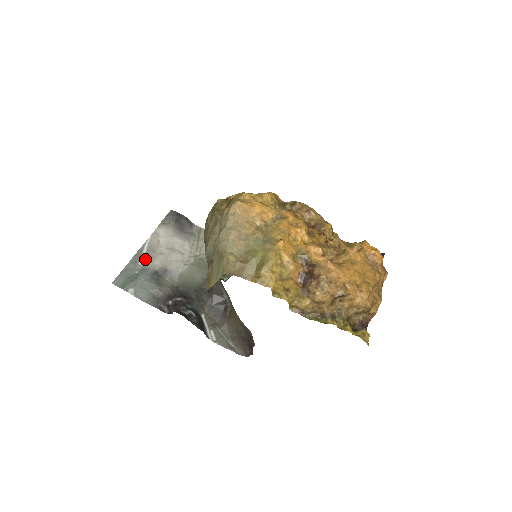
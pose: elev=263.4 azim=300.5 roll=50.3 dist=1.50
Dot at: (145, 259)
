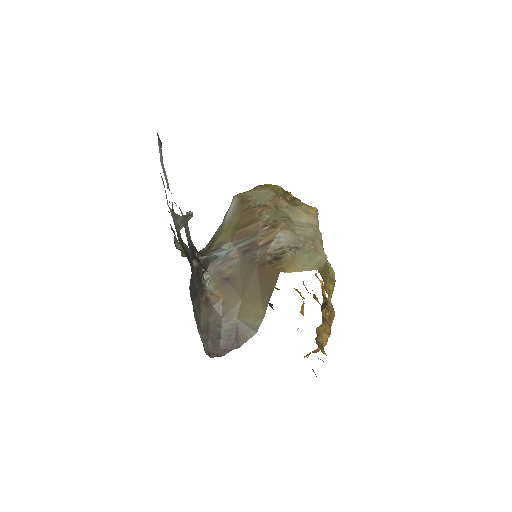
Dot at: occluded
